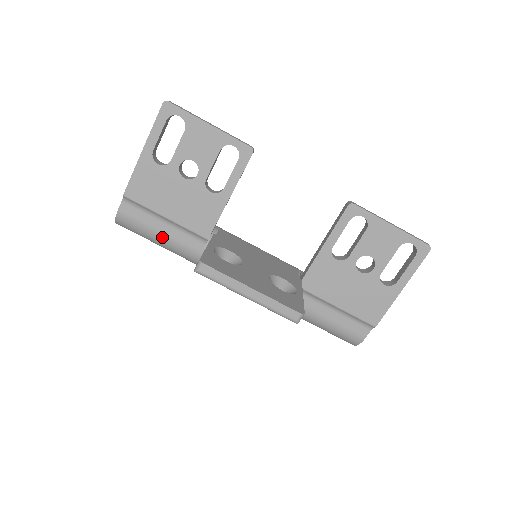
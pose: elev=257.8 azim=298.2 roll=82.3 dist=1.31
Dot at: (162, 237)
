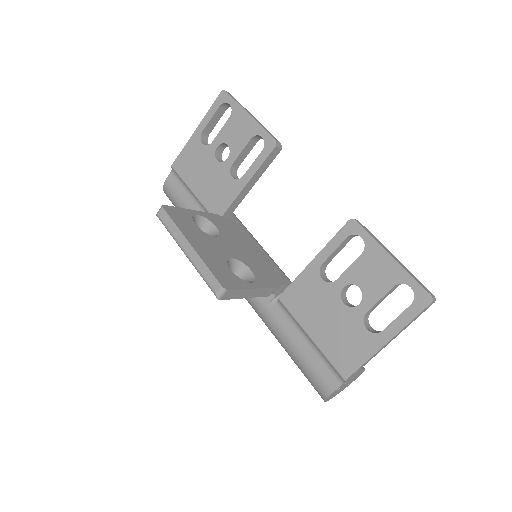
Dot at: occluded
